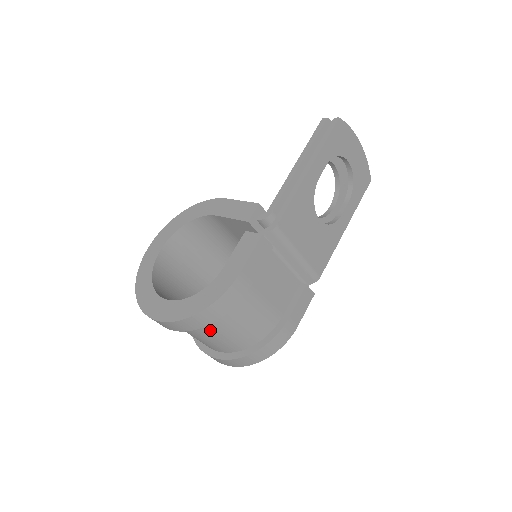
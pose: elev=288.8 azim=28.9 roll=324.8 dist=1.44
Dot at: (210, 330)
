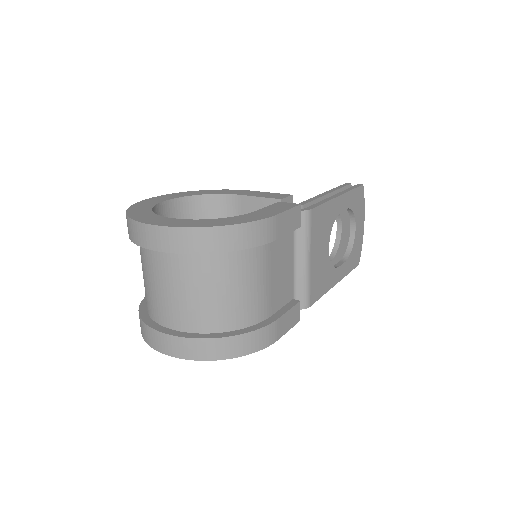
Dot at: (205, 274)
